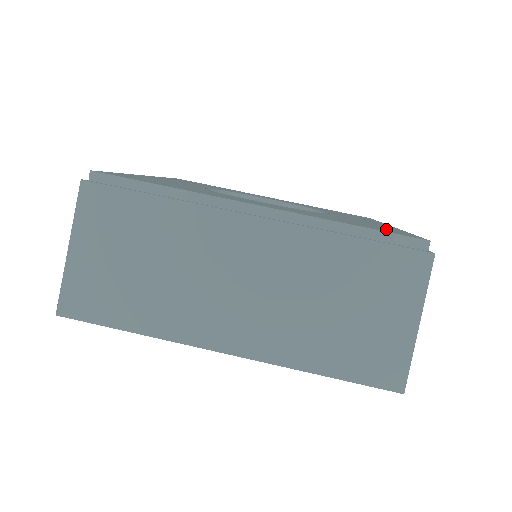
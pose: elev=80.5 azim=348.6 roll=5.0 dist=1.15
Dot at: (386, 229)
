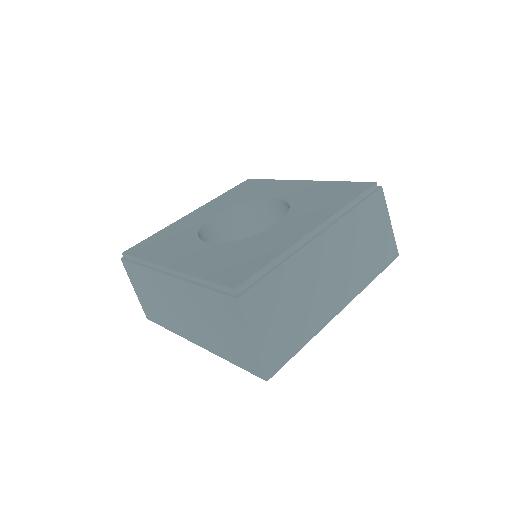
Dot at: (343, 189)
